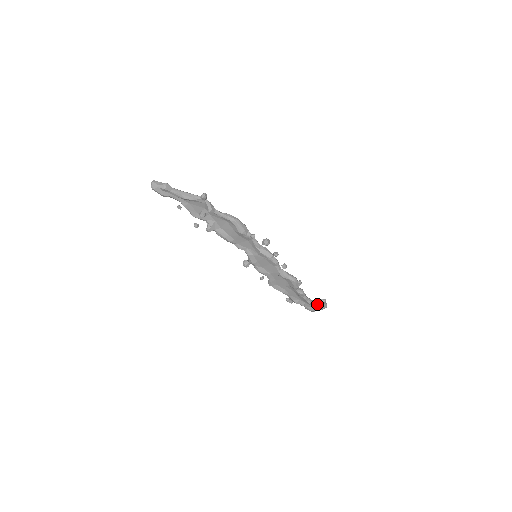
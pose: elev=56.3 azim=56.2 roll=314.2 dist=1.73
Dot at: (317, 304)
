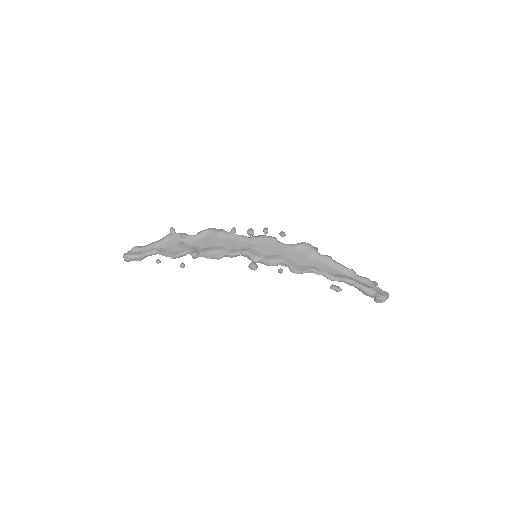
Dot at: (366, 278)
